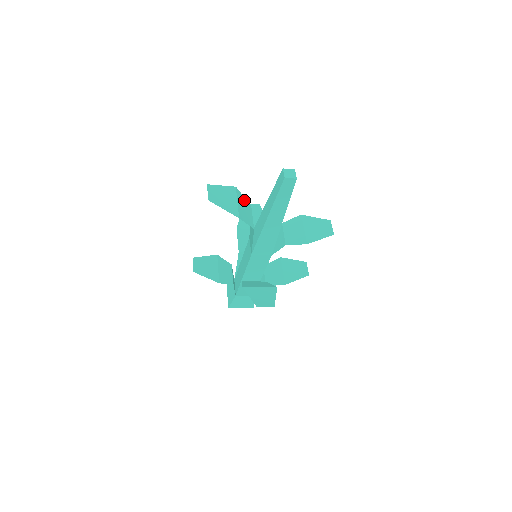
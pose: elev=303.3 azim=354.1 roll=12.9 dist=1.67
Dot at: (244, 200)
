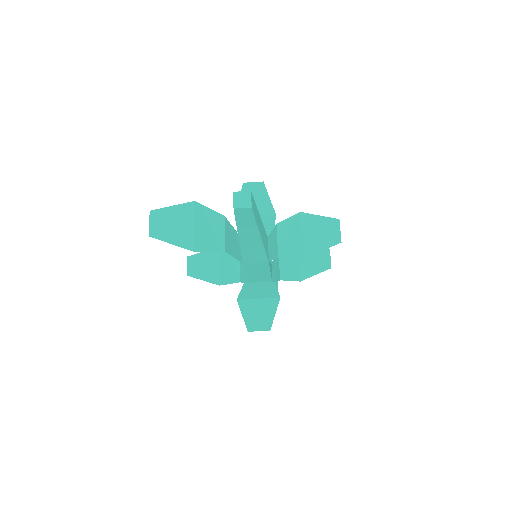
Dot at: (210, 214)
